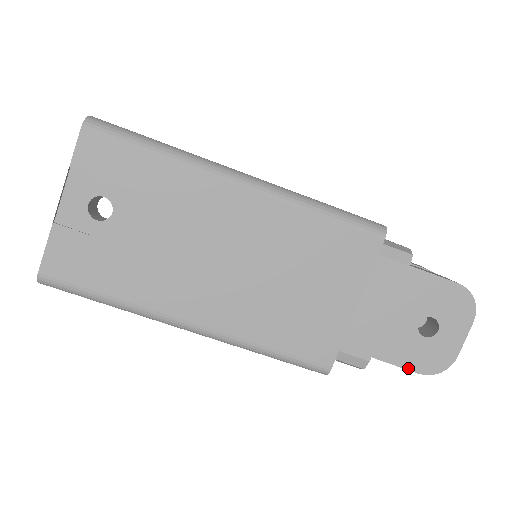
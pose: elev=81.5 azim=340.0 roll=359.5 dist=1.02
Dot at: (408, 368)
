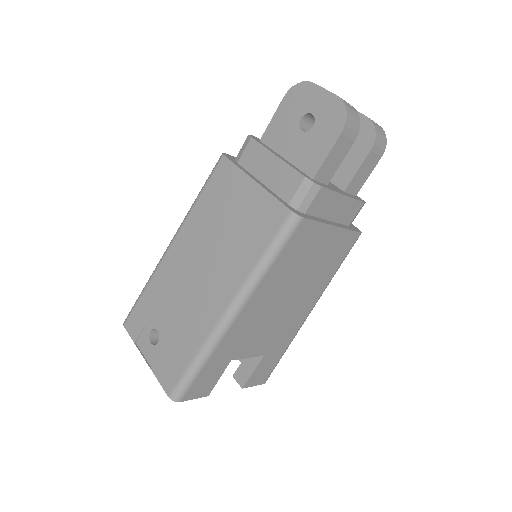
Dot at: (334, 142)
